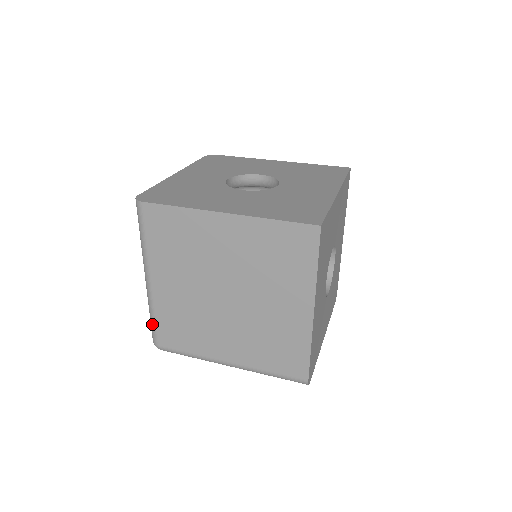
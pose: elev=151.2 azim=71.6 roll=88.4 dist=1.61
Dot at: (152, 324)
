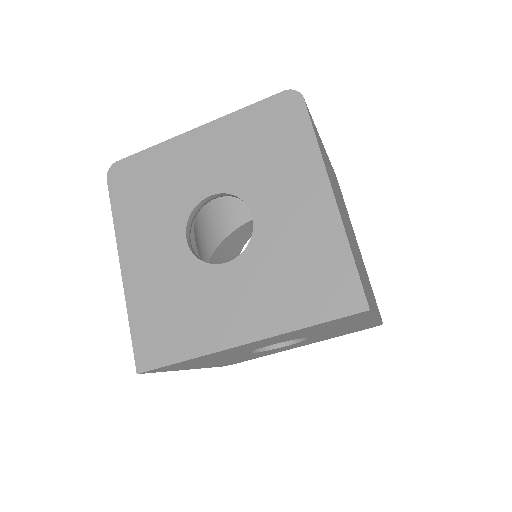
Dot at: occluded
